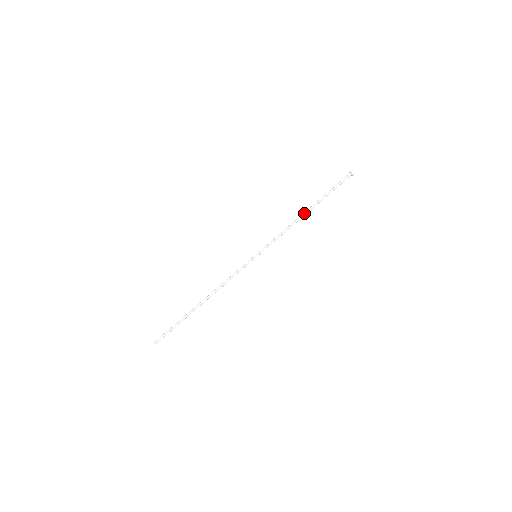
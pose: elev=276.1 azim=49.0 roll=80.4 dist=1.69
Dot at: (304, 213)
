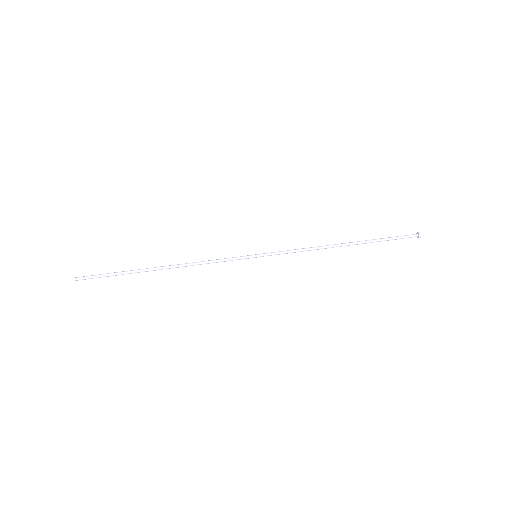
Dot at: (339, 244)
